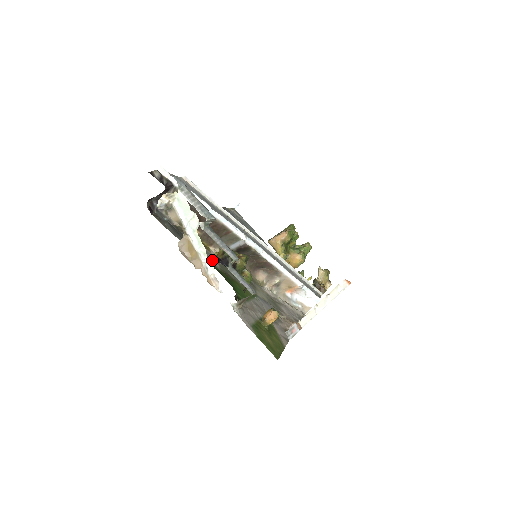
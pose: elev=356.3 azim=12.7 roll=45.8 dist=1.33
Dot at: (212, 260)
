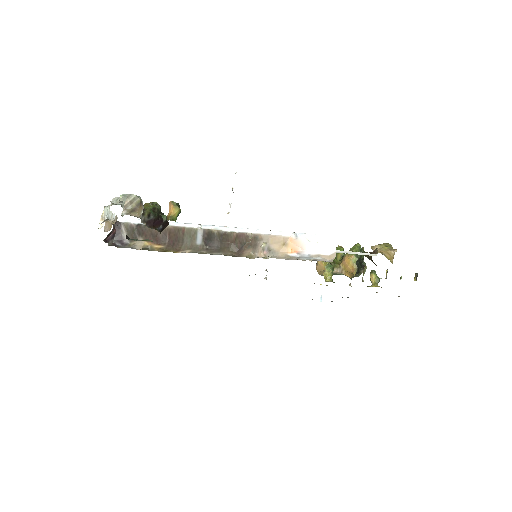
Dot at: occluded
